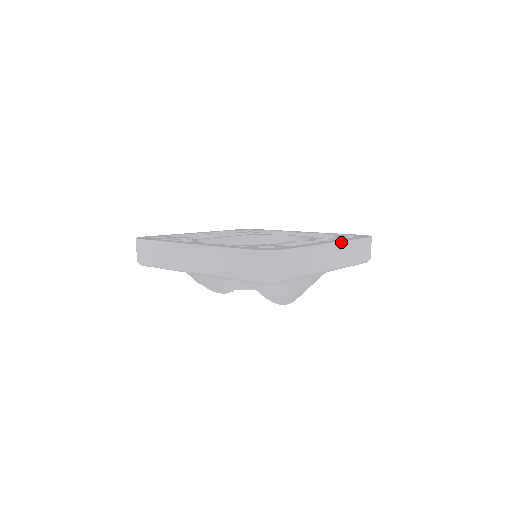
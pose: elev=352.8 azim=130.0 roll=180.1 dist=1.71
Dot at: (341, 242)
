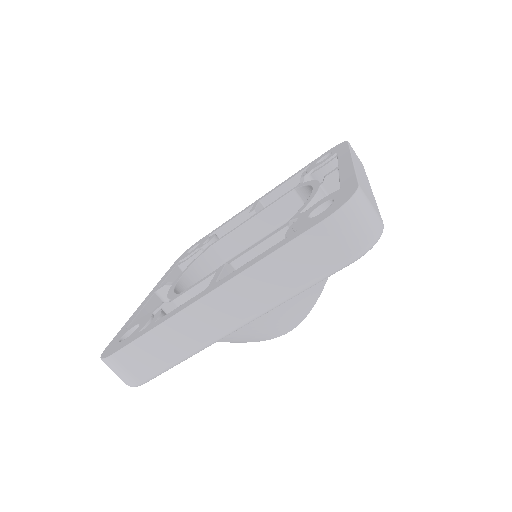
Dot at: (225, 284)
